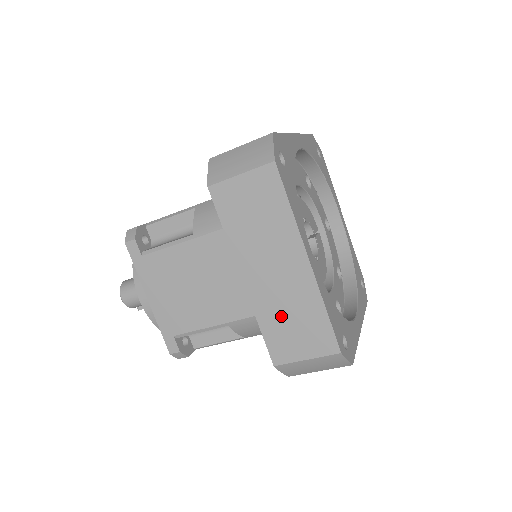
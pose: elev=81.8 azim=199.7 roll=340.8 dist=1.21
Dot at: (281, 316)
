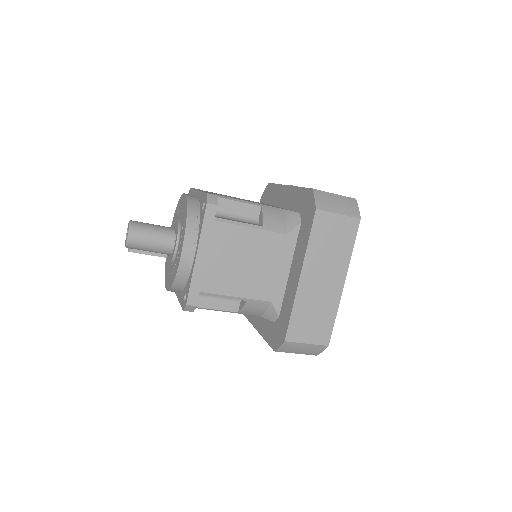
Dot at: (309, 310)
